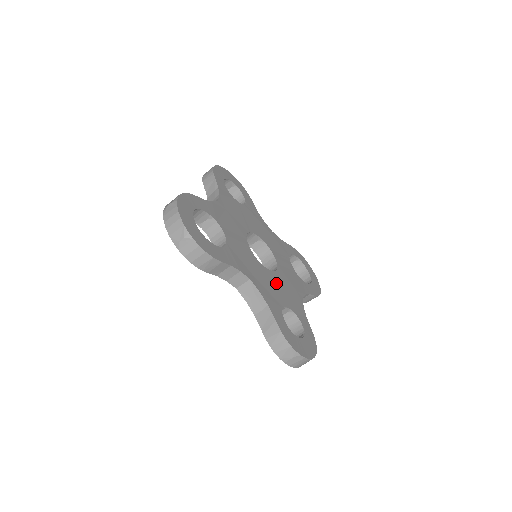
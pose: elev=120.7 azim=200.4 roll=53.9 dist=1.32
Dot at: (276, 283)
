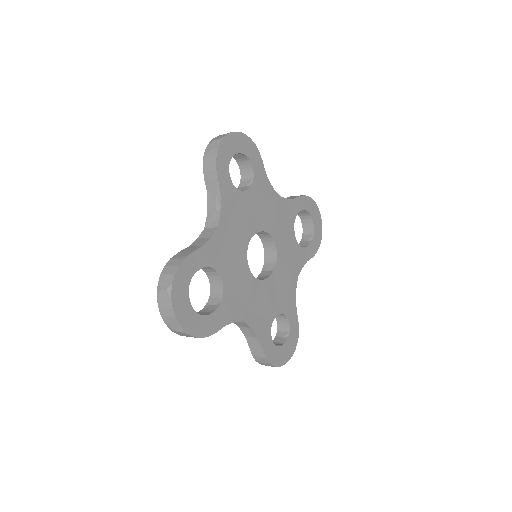
Dot at: (271, 291)
